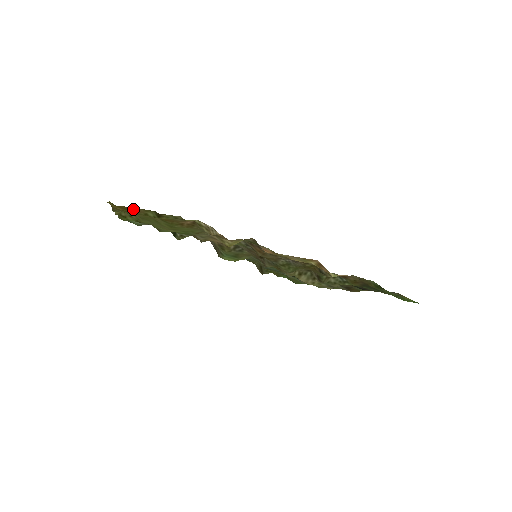
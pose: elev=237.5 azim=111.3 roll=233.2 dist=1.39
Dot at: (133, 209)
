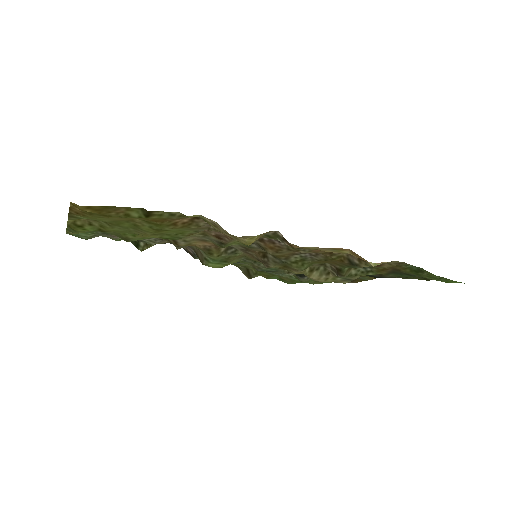
Dot at: (109, 209)
